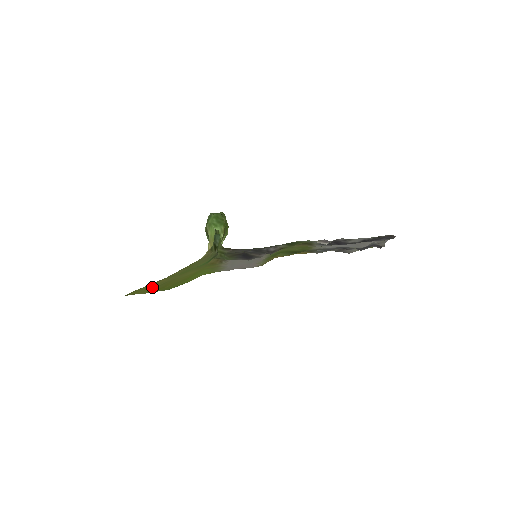
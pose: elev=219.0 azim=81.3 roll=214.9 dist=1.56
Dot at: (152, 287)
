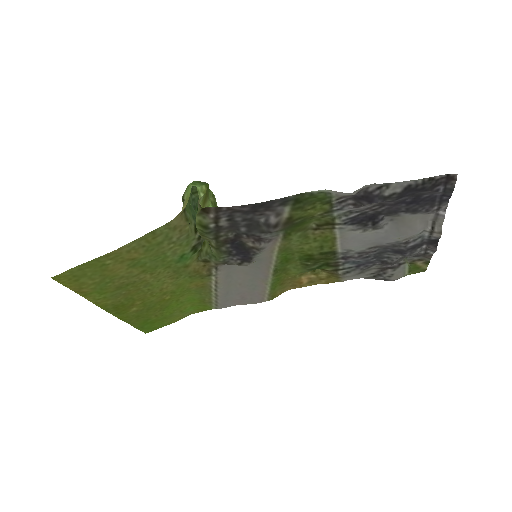
Dot at: (103, 284)
